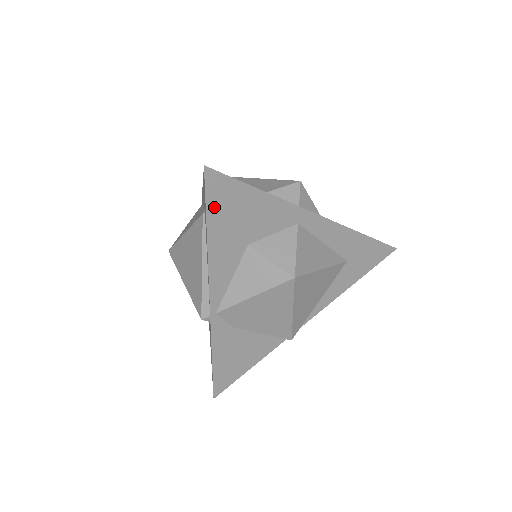
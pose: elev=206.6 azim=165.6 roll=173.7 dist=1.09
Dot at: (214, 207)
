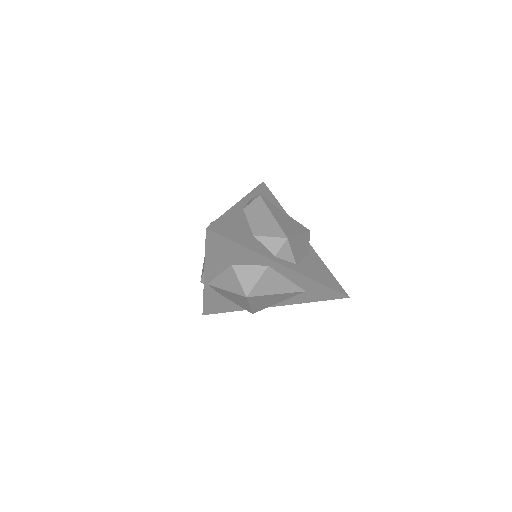
Dot at: (211, 245)
